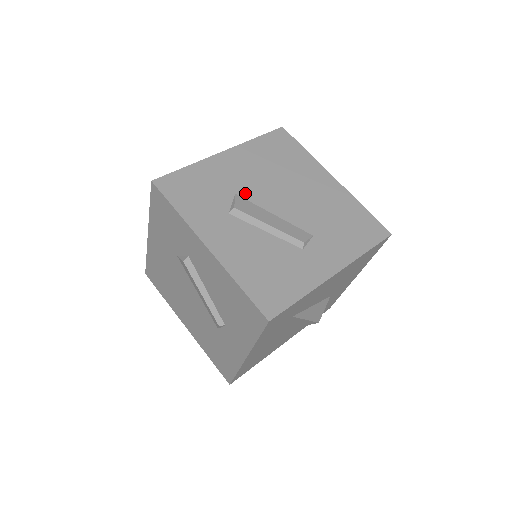
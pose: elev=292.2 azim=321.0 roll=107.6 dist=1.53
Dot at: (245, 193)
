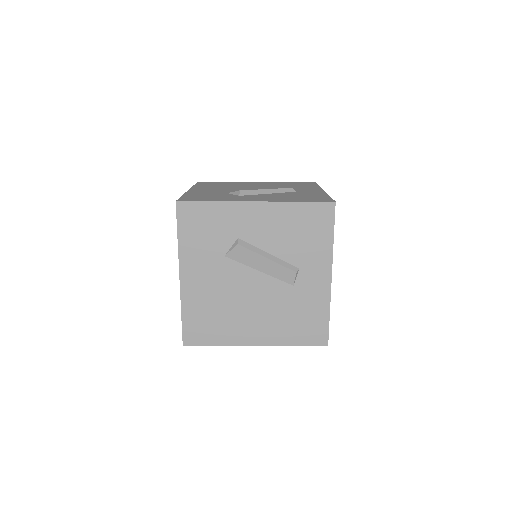
Dot at: occluded
